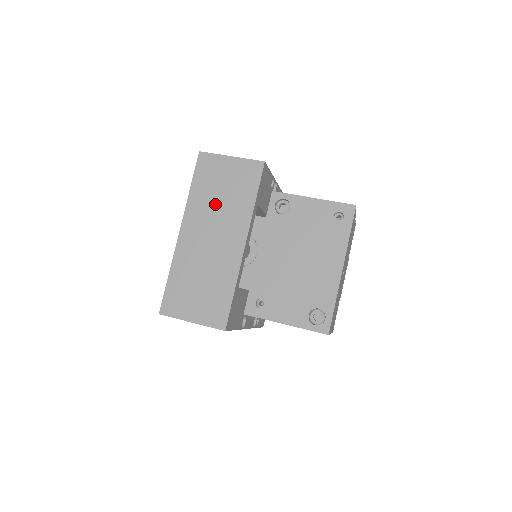
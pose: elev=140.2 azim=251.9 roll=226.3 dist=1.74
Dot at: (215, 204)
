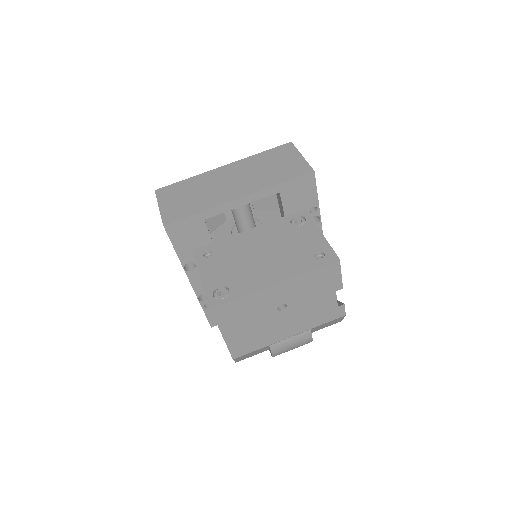
Dot at: (259, 168)
